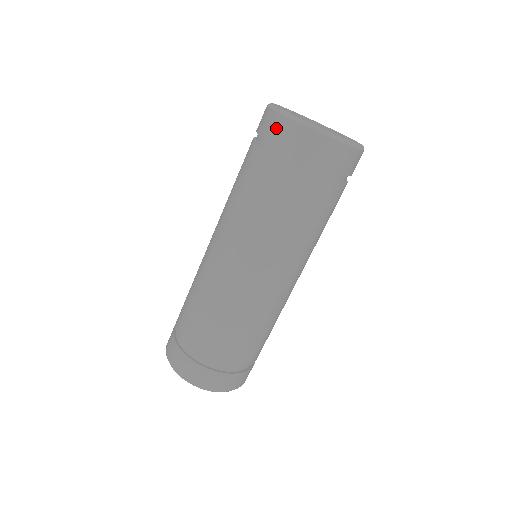
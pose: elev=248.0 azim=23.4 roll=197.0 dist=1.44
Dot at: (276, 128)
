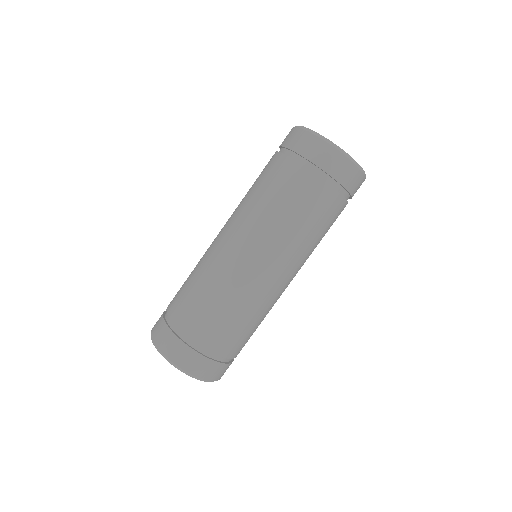
Dot at: (326, 157)
